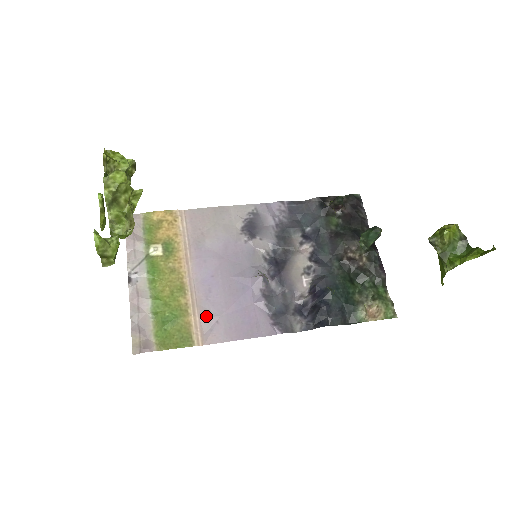
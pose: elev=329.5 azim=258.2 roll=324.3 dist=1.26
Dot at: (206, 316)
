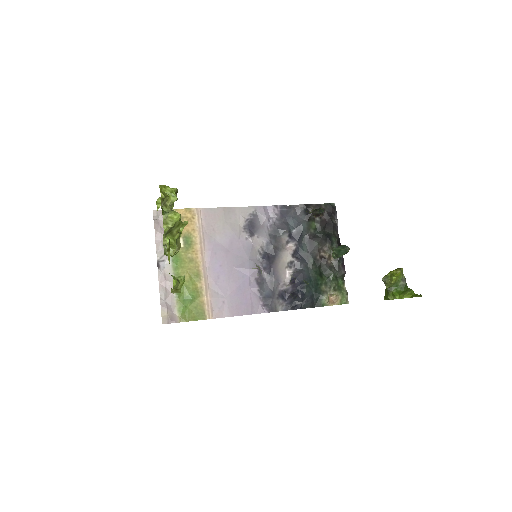
Dot at: (215, 297)
